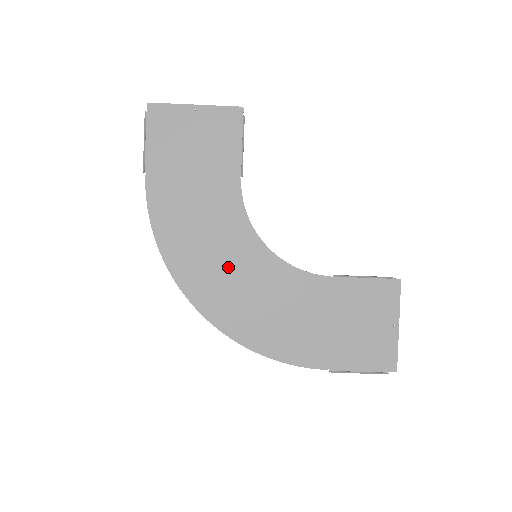
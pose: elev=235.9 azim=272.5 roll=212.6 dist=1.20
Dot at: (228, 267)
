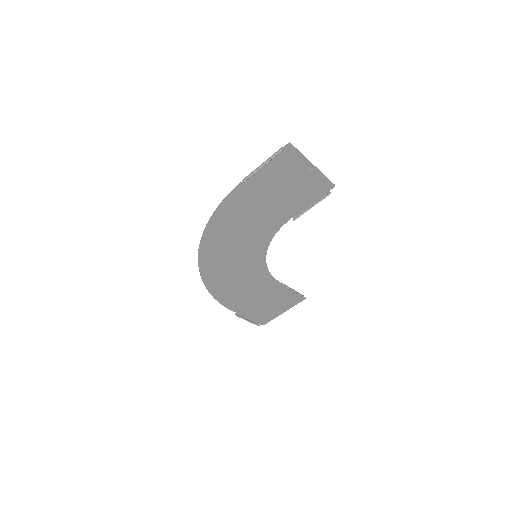
Dot at: (236, 253)
